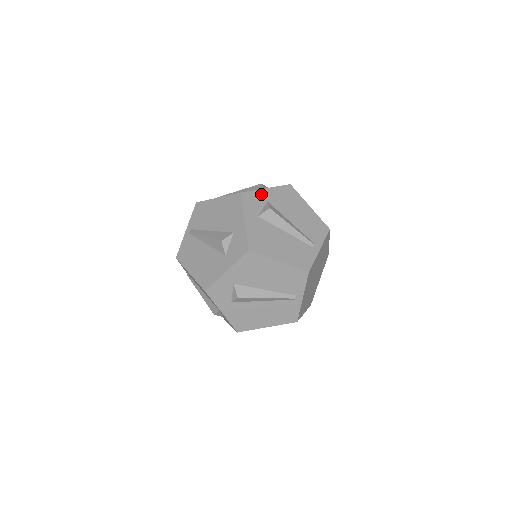
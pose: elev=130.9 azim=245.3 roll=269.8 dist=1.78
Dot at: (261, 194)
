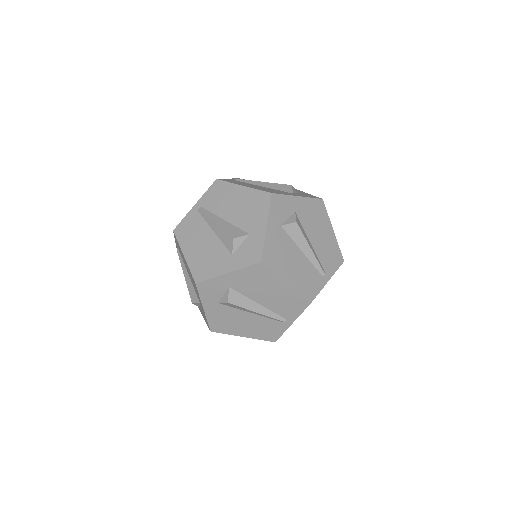
Dot at: (291, 201)
